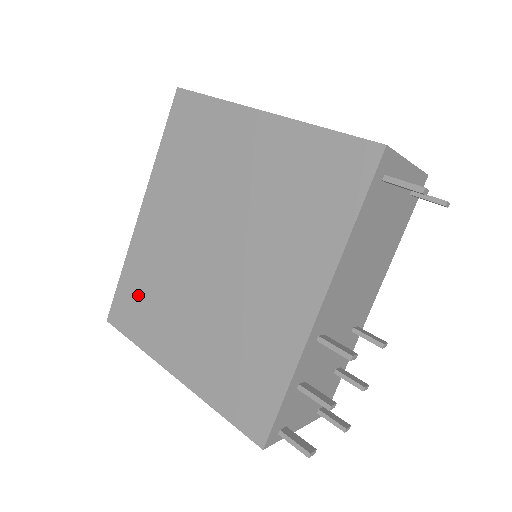
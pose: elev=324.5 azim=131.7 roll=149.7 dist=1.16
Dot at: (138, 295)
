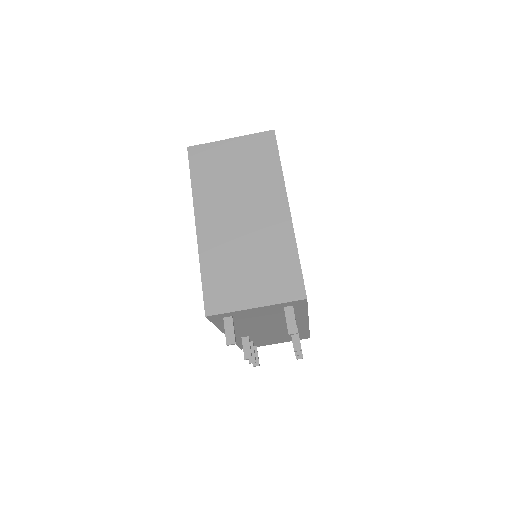
Dot at: occluded
